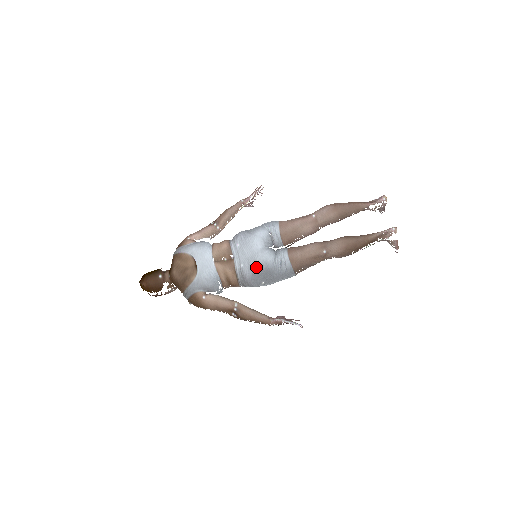
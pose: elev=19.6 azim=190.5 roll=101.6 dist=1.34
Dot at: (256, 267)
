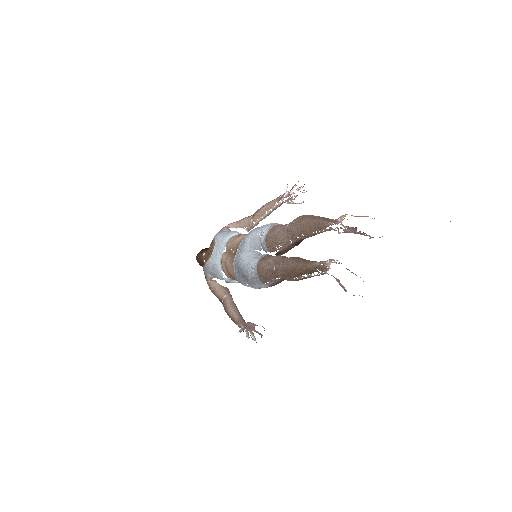
Dot at: (237, 266)
